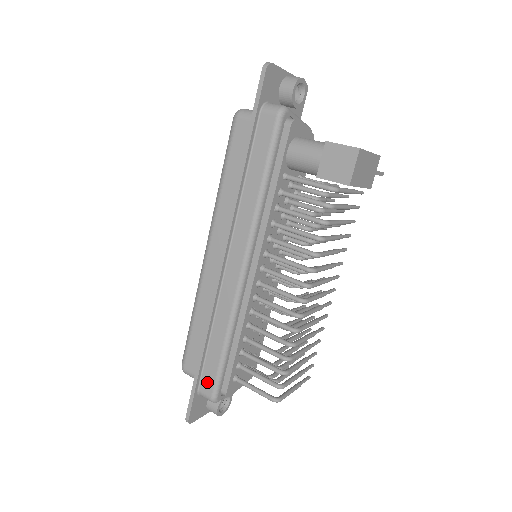
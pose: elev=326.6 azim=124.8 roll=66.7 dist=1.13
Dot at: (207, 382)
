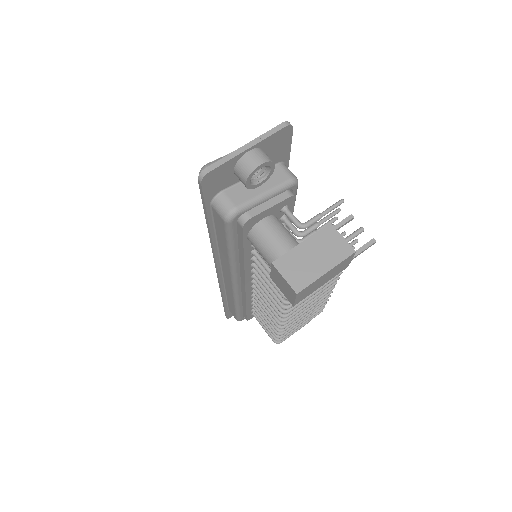
Dot at: (232, 312)
